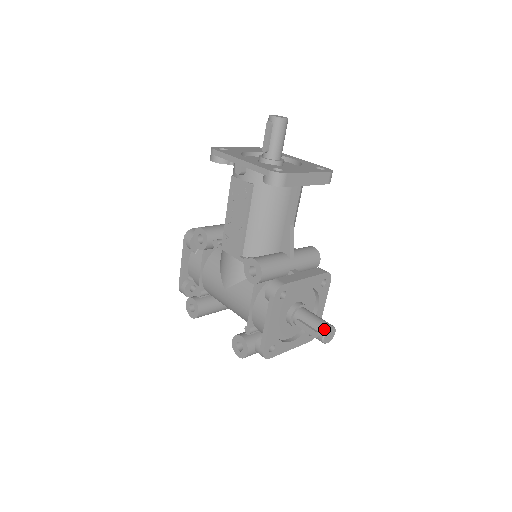
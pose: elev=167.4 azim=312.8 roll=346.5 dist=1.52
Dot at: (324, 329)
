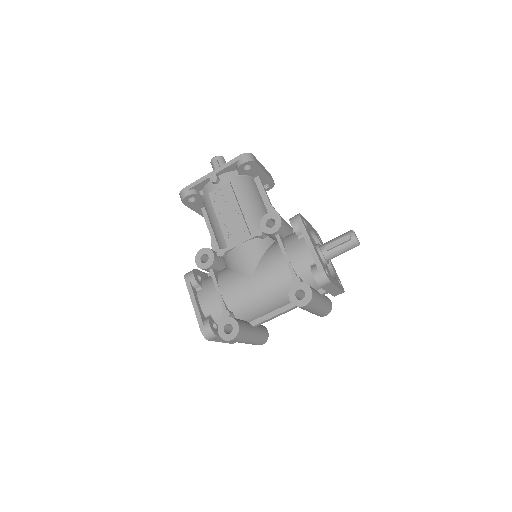
Dot at: (350, 231)
